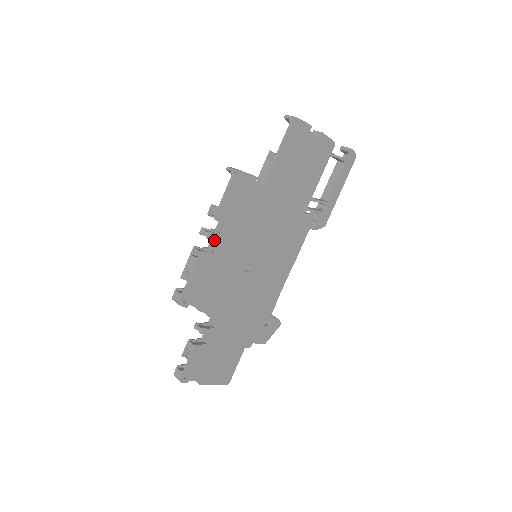
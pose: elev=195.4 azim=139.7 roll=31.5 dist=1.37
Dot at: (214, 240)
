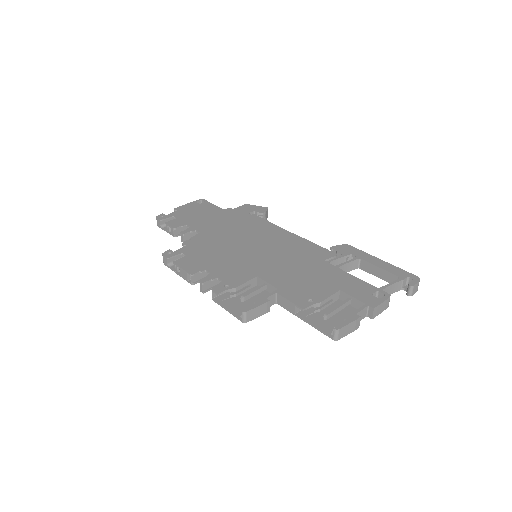
Dot at: (208, 287)
